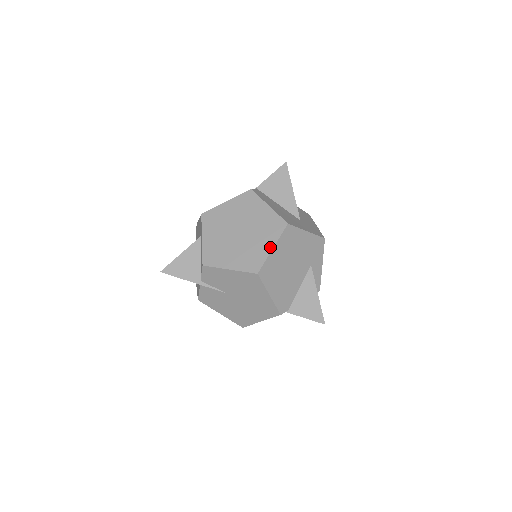
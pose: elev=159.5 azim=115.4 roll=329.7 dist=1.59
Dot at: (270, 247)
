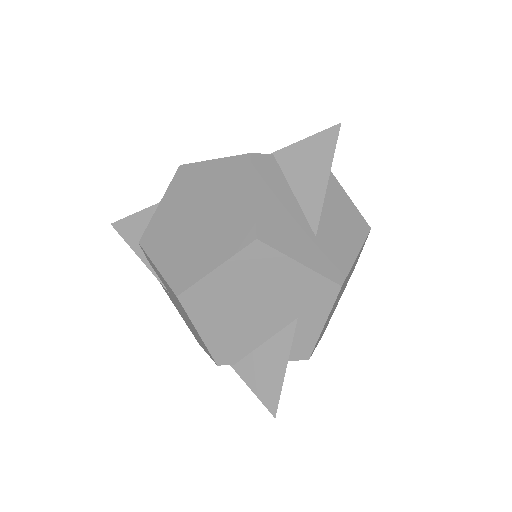
Dot at: (213, 264)
